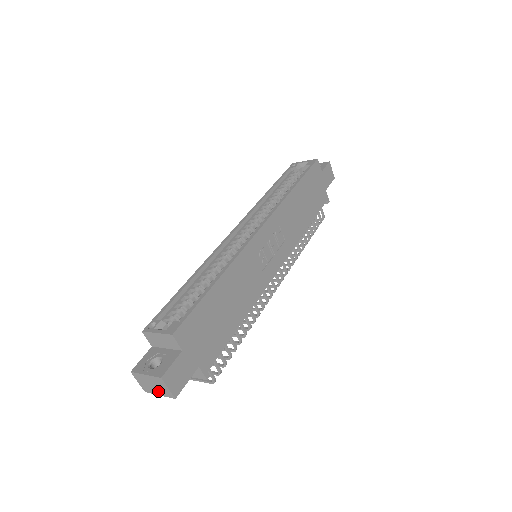
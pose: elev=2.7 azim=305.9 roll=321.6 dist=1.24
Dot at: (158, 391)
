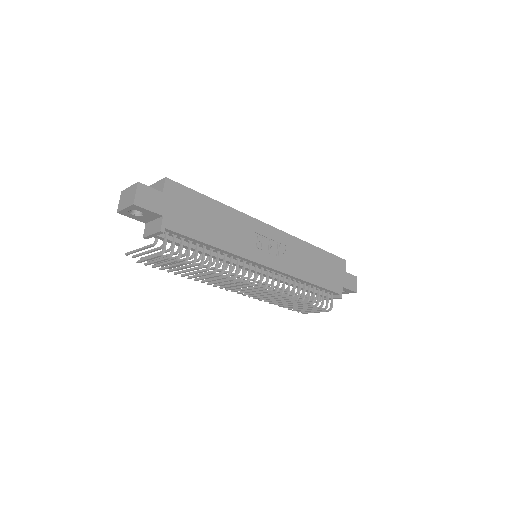
Dot at: (127, 203)
